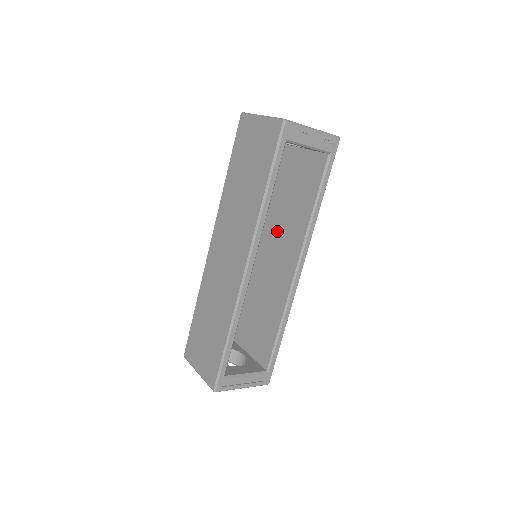
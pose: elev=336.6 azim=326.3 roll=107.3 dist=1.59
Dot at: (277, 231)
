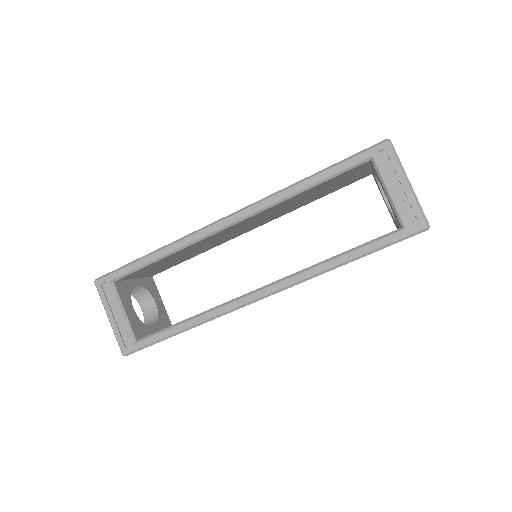
Dot at: occluded
